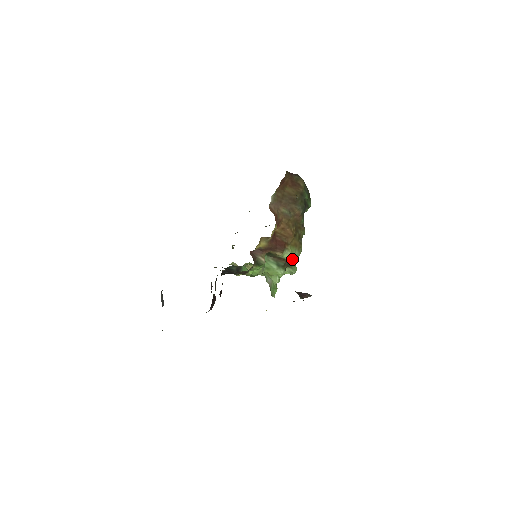
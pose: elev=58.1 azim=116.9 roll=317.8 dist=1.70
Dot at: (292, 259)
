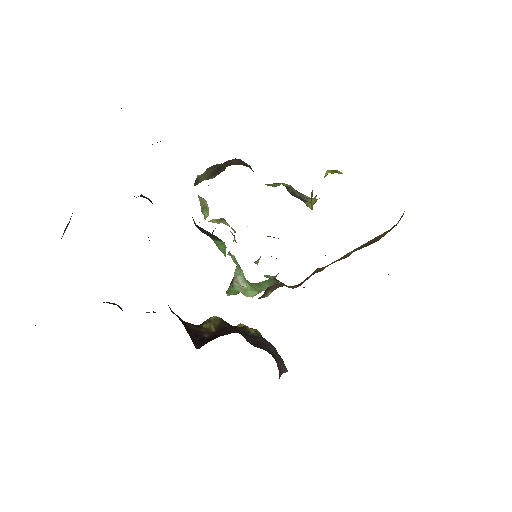
Dot at: occluded
